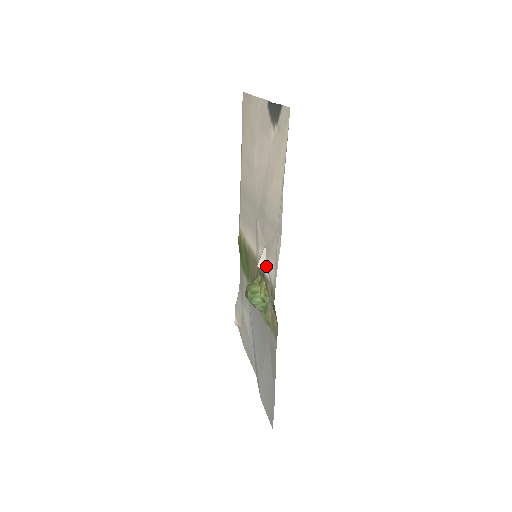
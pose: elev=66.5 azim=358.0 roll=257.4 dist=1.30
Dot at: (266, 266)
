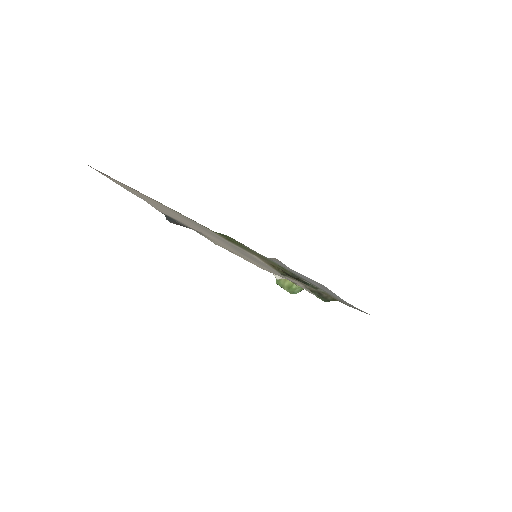
Dot at: occluded
